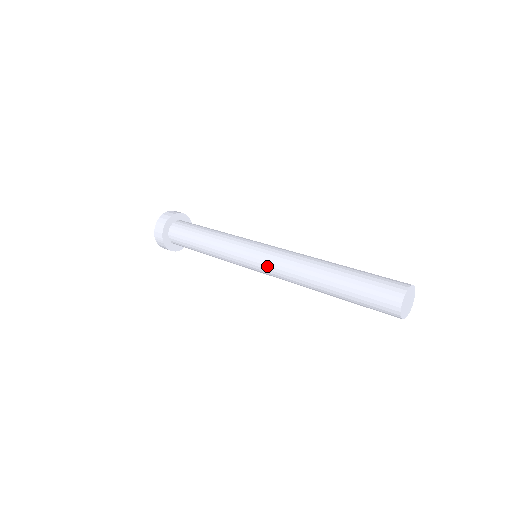
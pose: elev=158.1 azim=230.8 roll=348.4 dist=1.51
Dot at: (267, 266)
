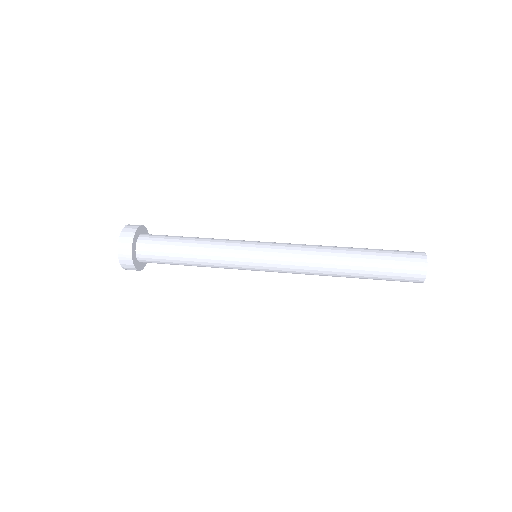
Dot at: (281, 261)
